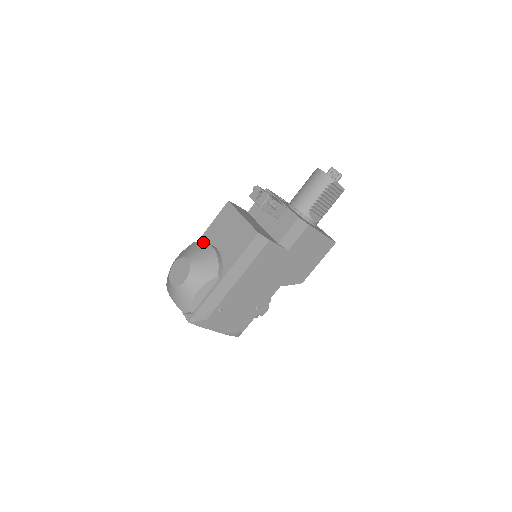
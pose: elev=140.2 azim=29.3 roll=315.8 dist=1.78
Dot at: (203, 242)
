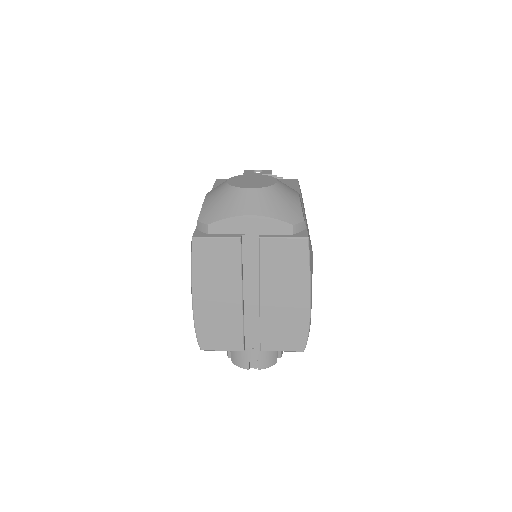
Dot at: occluded
